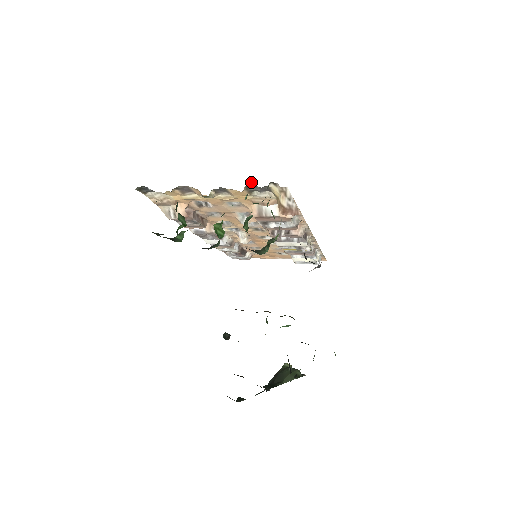
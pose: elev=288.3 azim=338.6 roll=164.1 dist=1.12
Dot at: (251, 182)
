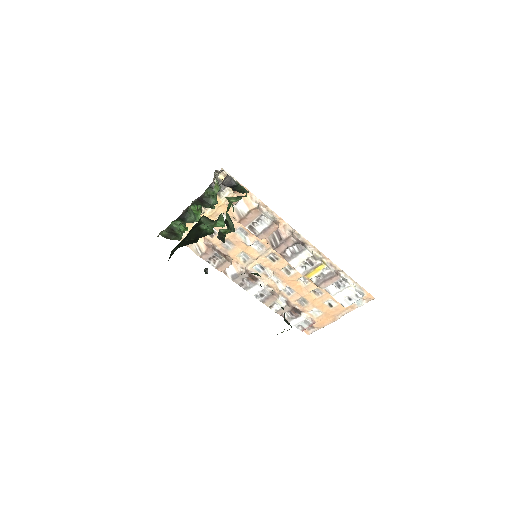
Dot at: occluded
